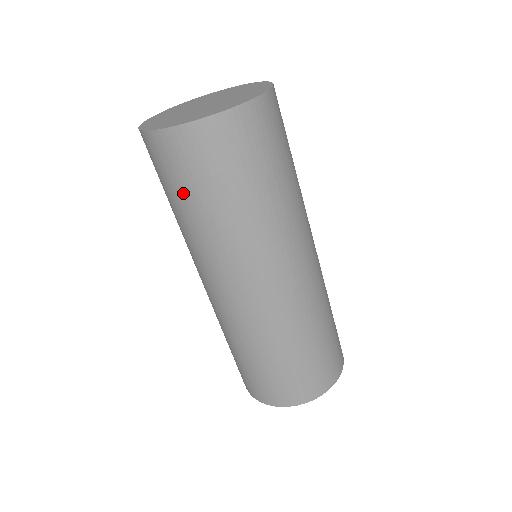
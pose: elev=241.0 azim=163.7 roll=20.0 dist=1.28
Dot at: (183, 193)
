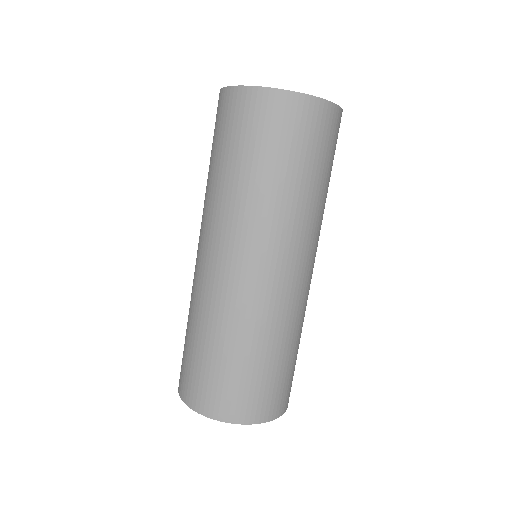
Dot at: (217, 147)
